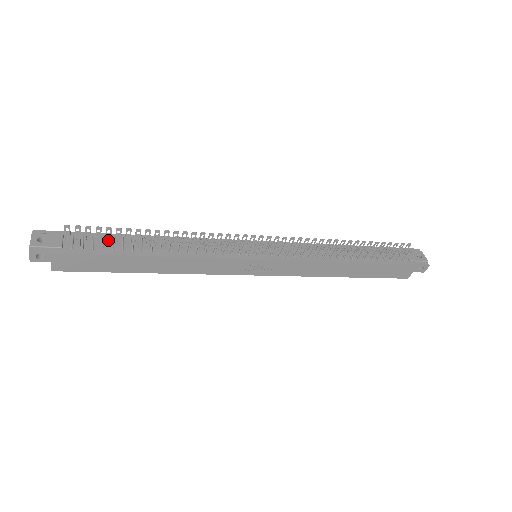
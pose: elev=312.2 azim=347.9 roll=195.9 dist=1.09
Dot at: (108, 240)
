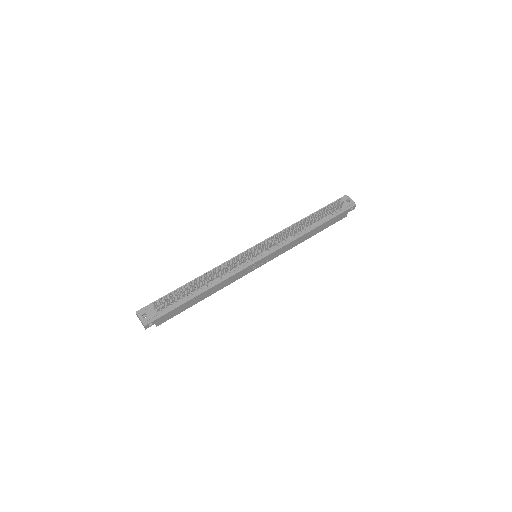
Dot at: (176, 295)
